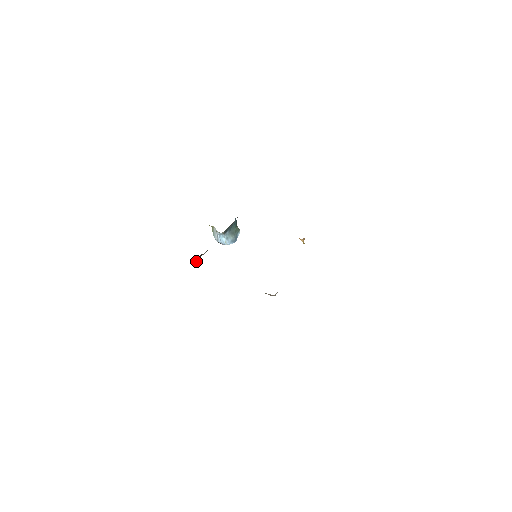
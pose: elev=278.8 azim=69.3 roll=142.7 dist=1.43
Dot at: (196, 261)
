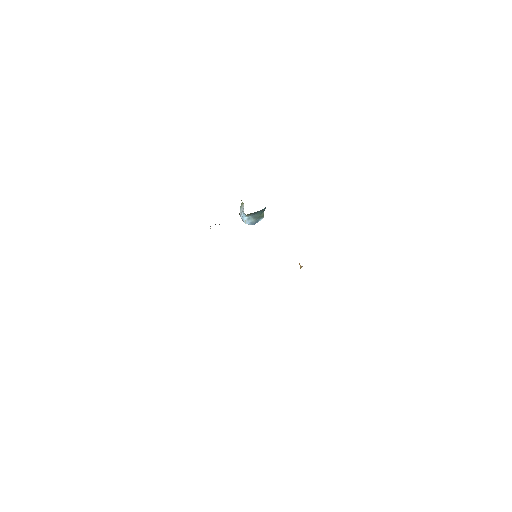
Dot at: occluded
